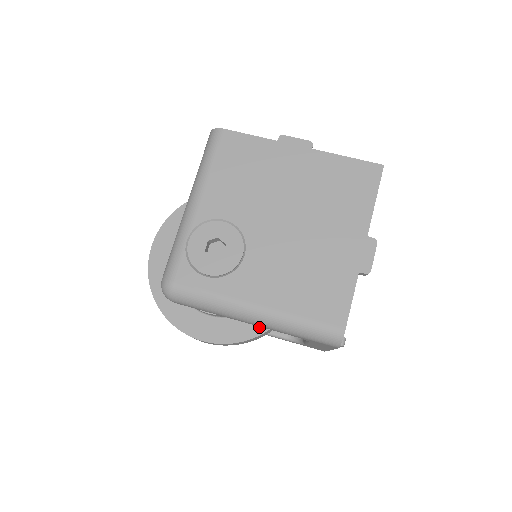
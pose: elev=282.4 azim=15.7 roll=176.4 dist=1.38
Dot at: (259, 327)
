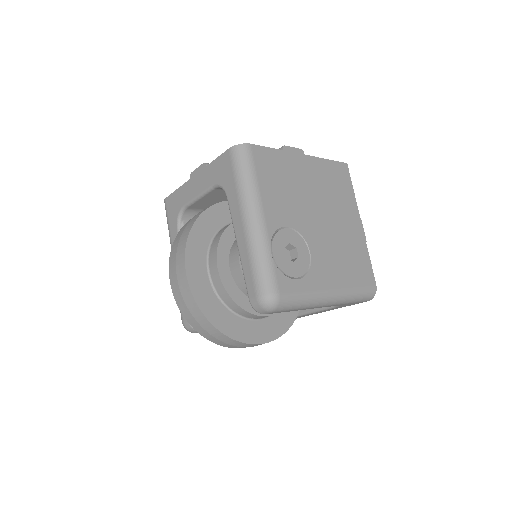
Dot at: (293, 313)
